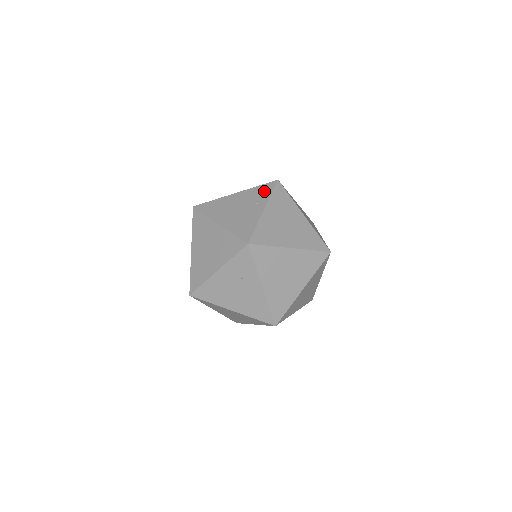
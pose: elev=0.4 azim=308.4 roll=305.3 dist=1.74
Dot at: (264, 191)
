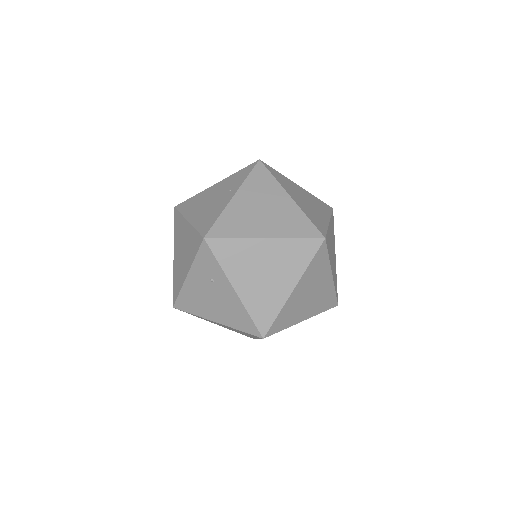
Dot at: (241, 175)
